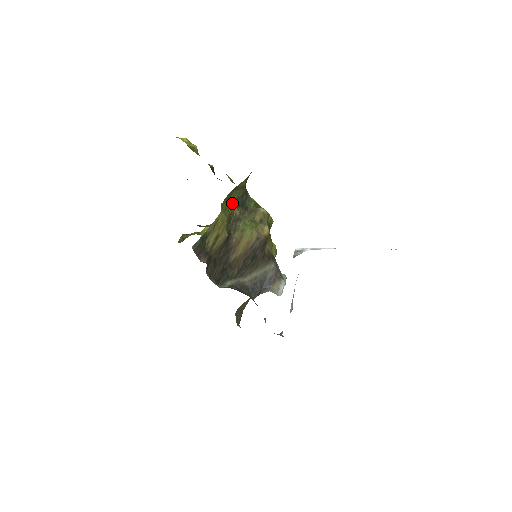
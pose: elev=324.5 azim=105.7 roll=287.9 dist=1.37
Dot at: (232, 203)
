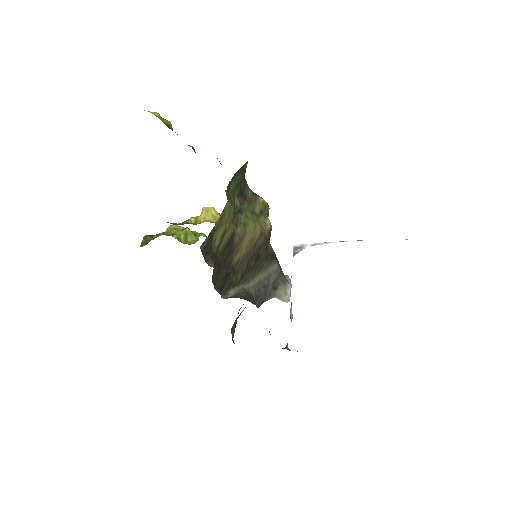
Dot at: (232, 190)
